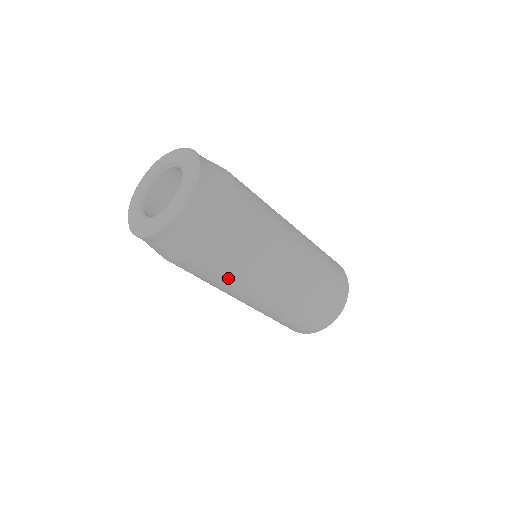
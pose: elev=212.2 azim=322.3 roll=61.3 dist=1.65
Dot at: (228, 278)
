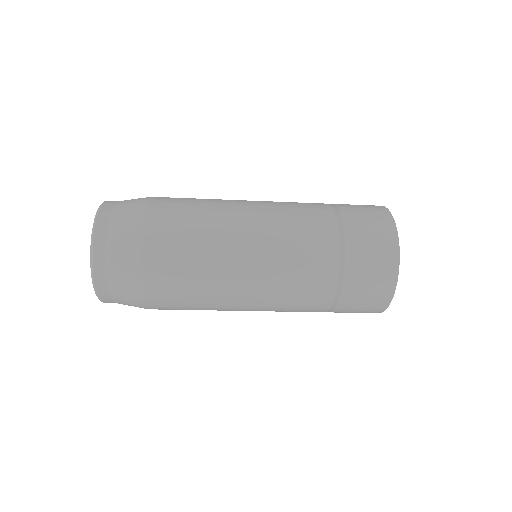
Dot at: occluded
